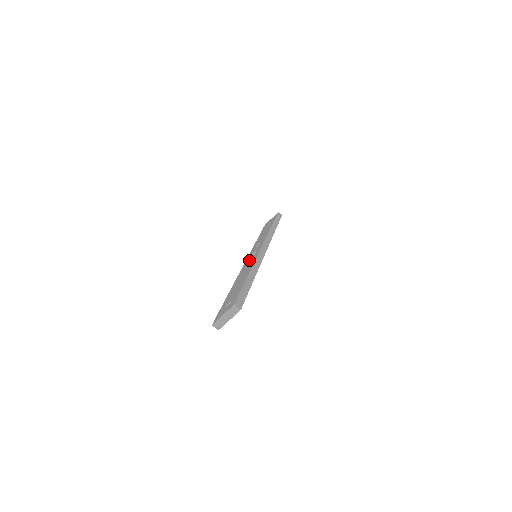
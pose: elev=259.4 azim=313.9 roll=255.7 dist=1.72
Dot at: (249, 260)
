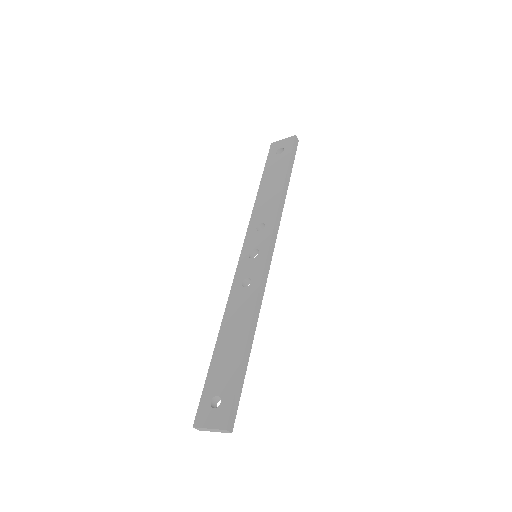
Dot at: (247, 269)
